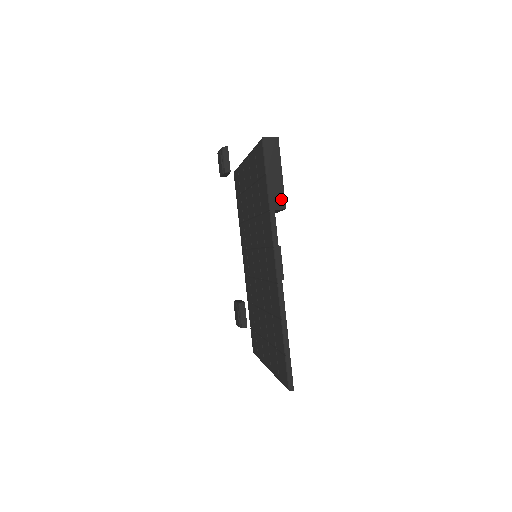
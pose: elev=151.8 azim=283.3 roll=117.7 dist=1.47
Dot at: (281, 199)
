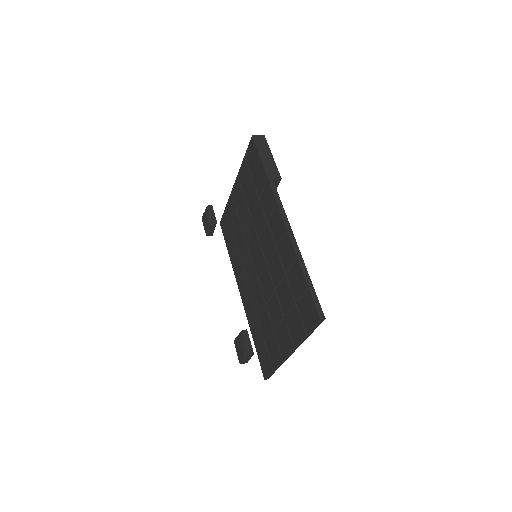
Dot at: (276, 172)
